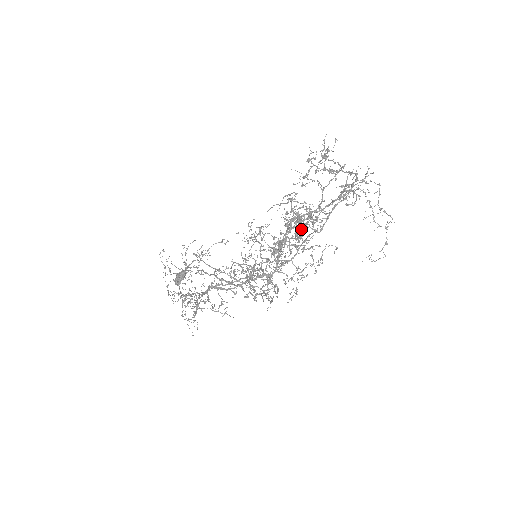
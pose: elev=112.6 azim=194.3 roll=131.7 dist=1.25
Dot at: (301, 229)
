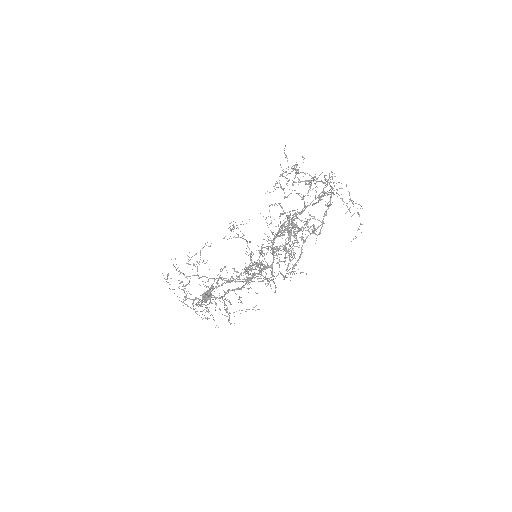
Dot at: occluded
